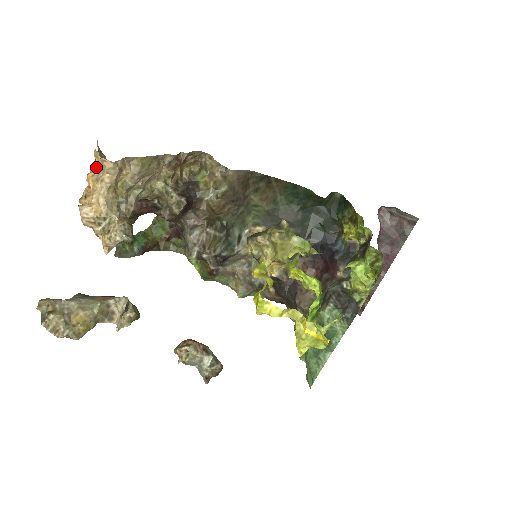
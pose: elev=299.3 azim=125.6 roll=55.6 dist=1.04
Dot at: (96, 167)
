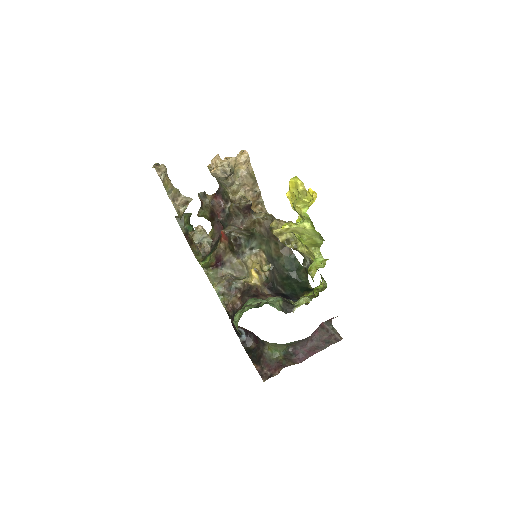
Dot at: occluded
